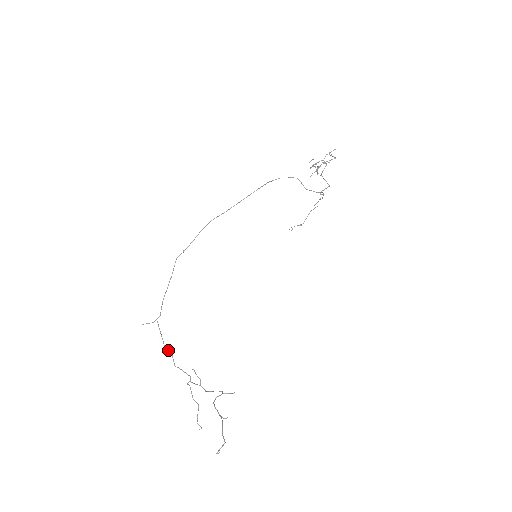
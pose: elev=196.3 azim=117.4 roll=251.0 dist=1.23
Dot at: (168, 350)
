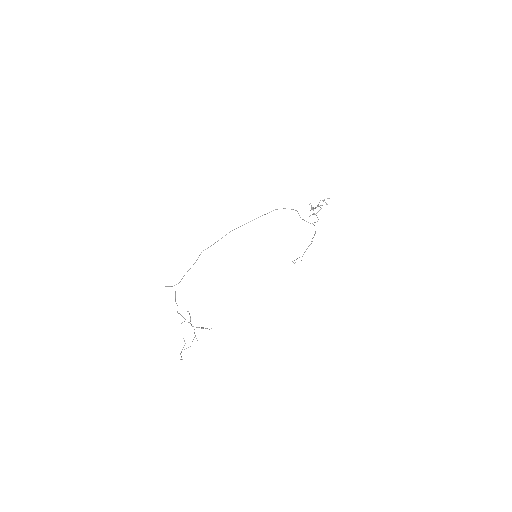
Dot at: occluded
